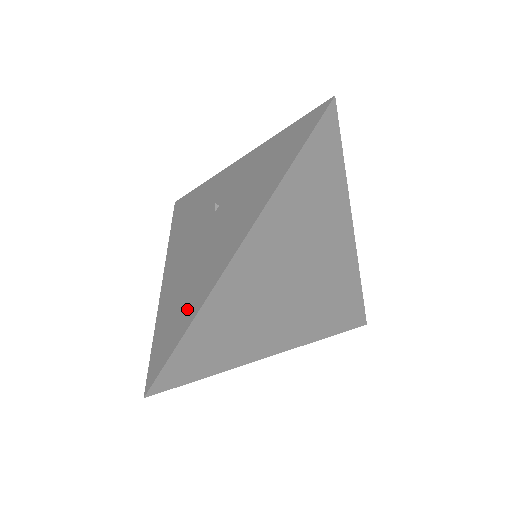
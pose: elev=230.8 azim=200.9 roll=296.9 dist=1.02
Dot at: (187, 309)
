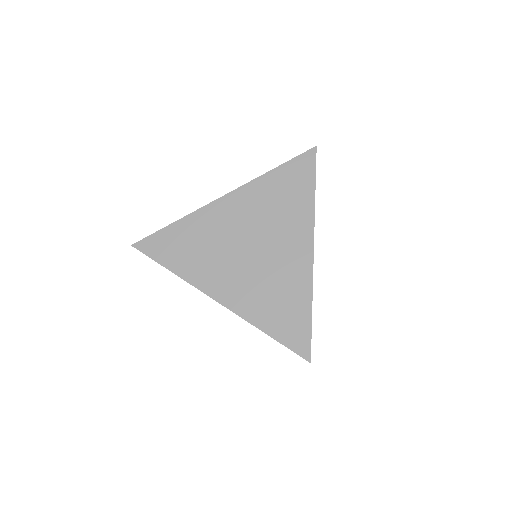
Dot at: occluded
